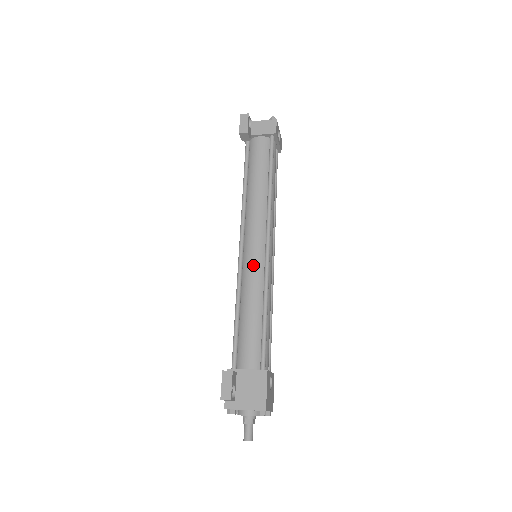
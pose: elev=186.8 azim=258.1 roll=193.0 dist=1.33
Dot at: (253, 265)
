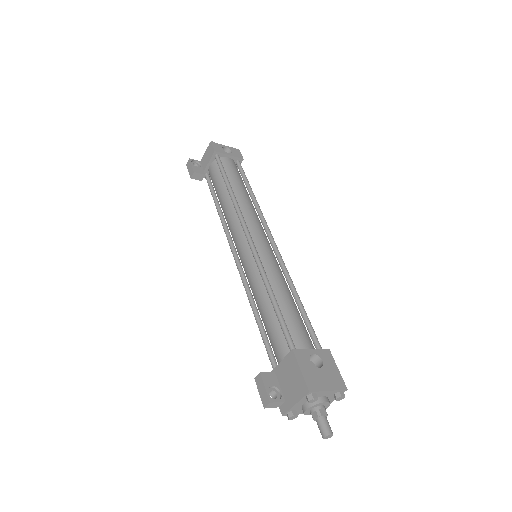
Dot at: (247, 266)
